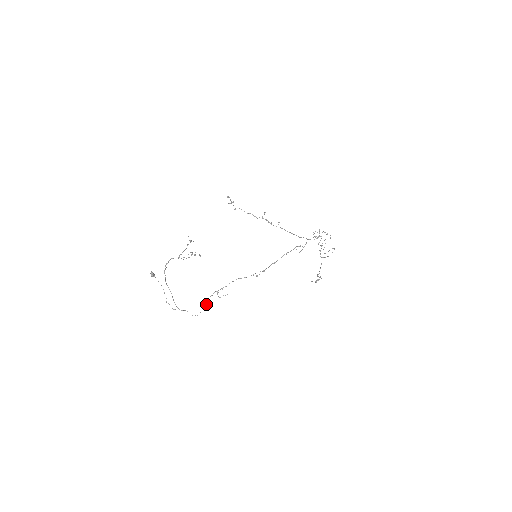
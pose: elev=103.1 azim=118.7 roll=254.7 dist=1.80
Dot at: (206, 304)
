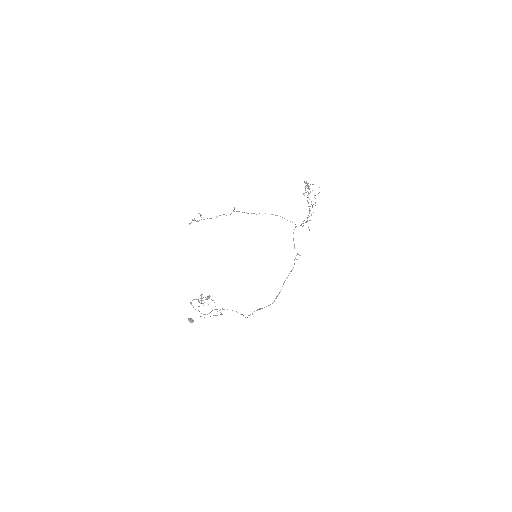
Dot at: occluded
